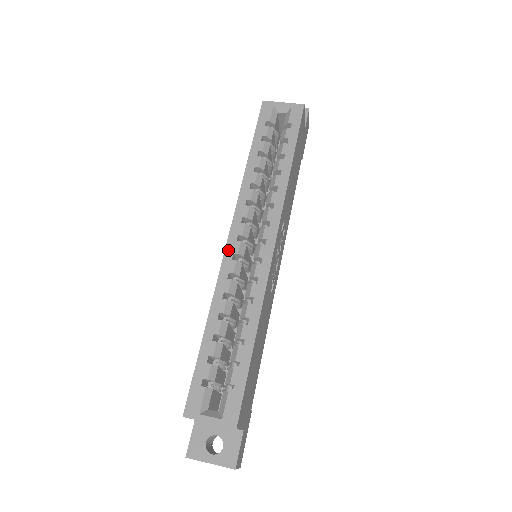
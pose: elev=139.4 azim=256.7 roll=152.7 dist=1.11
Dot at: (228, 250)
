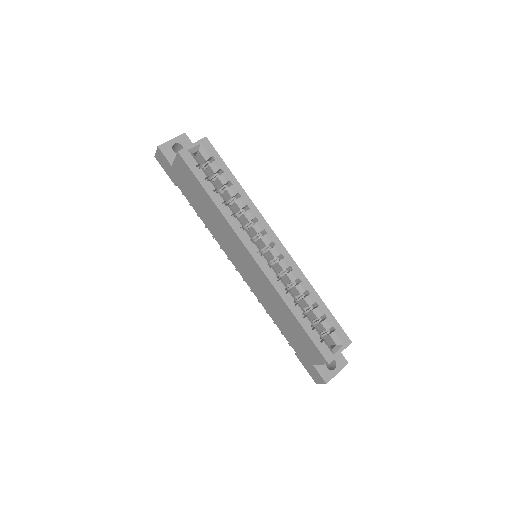
Dot at: (262, 266)
